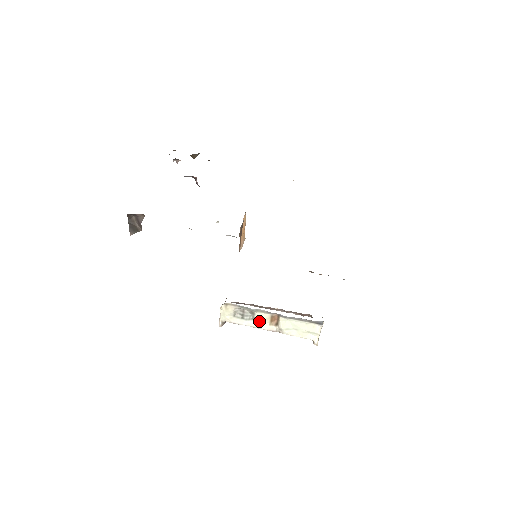
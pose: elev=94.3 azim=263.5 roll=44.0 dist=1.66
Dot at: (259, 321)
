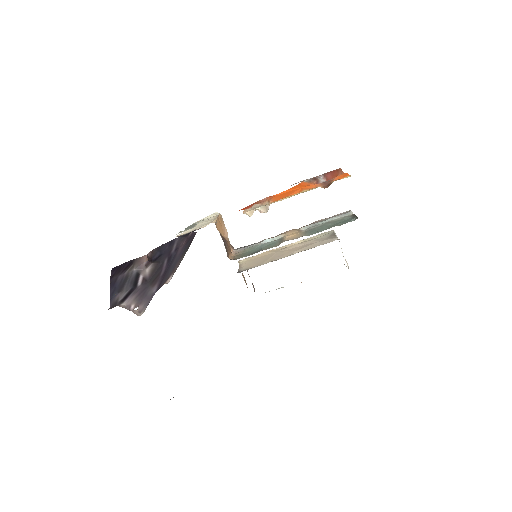
Dot at: occluded
